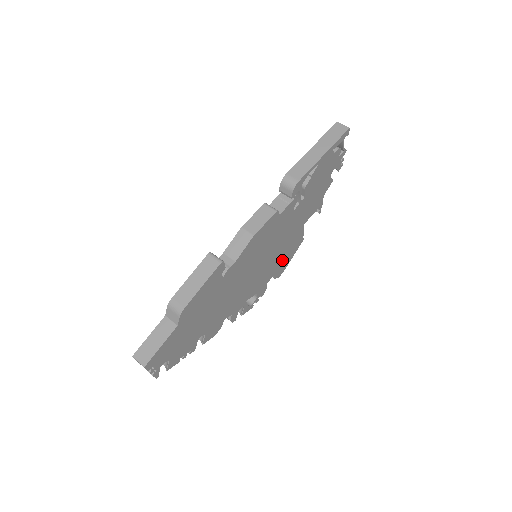
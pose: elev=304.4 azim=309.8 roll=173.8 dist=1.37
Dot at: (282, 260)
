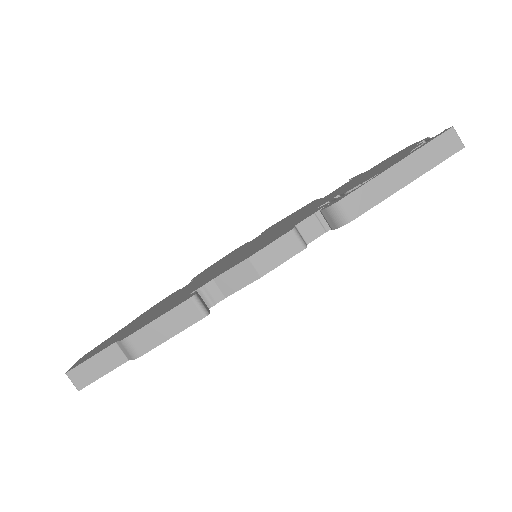
Dot at: occluded
